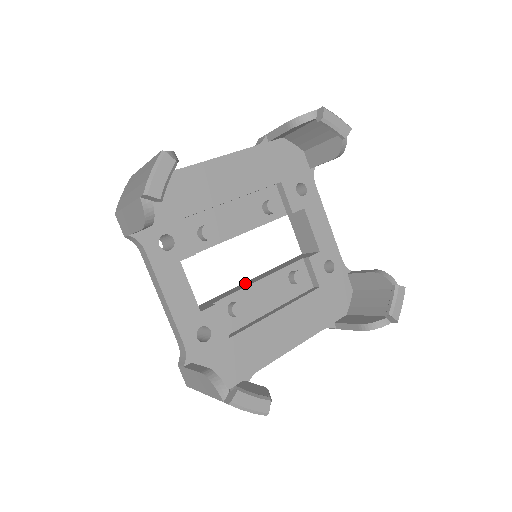
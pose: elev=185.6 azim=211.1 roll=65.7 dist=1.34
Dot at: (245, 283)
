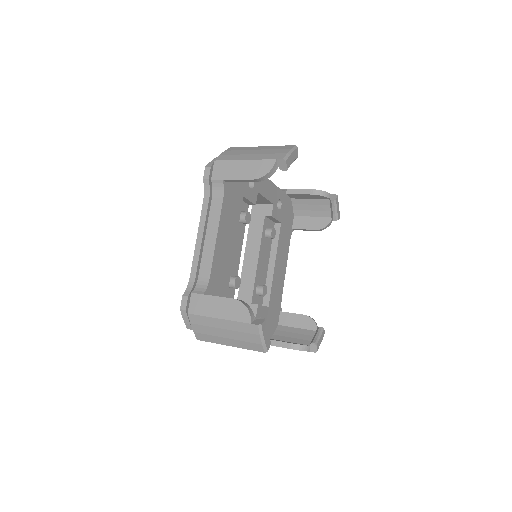
Dot at: (246, 265)
